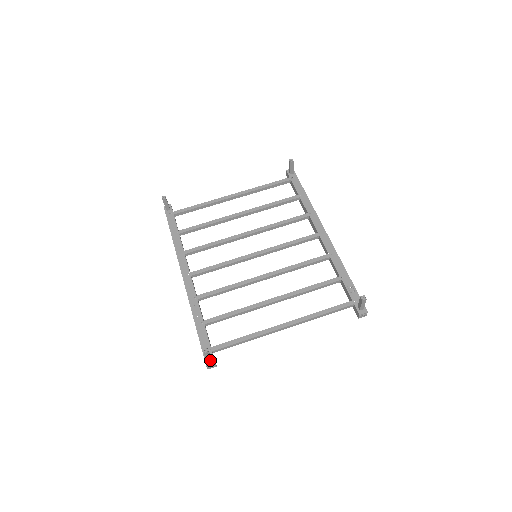
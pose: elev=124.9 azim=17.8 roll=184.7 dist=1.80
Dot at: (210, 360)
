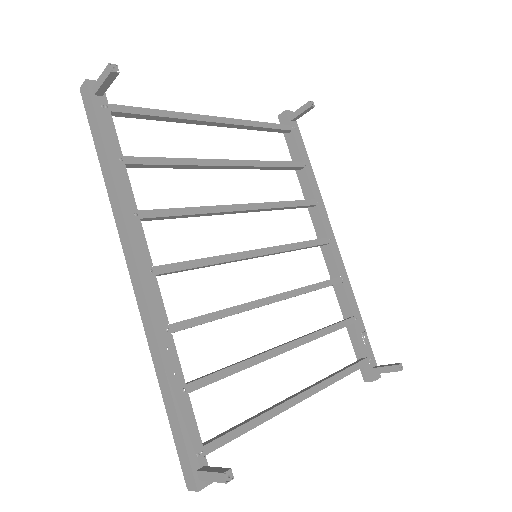
Dot at: (204, 476)
